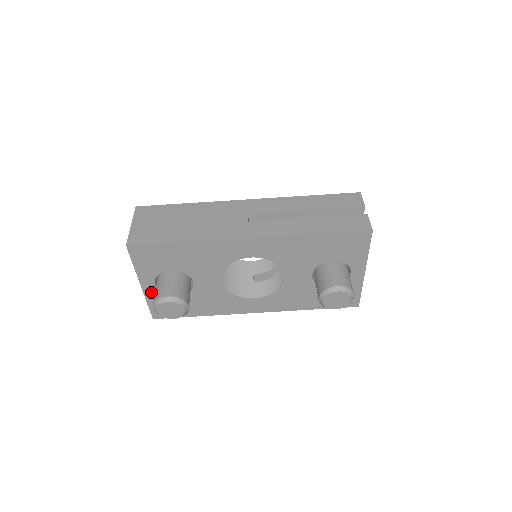
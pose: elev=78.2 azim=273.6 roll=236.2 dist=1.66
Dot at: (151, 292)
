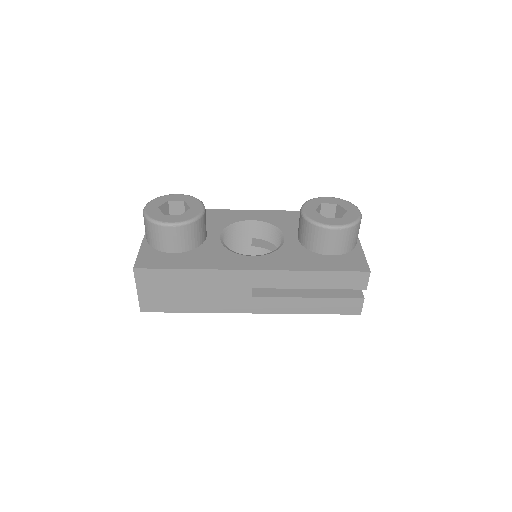
Dot at: occluded
